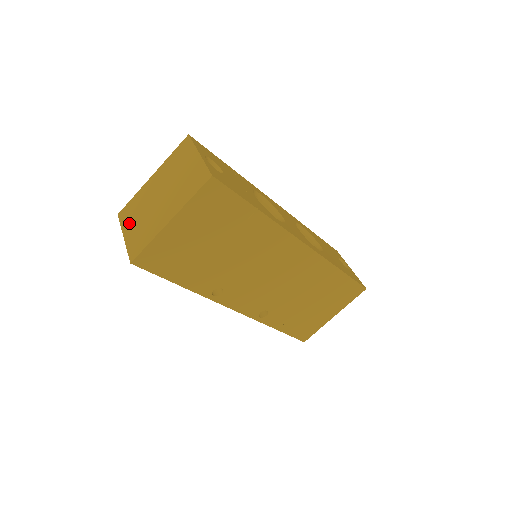
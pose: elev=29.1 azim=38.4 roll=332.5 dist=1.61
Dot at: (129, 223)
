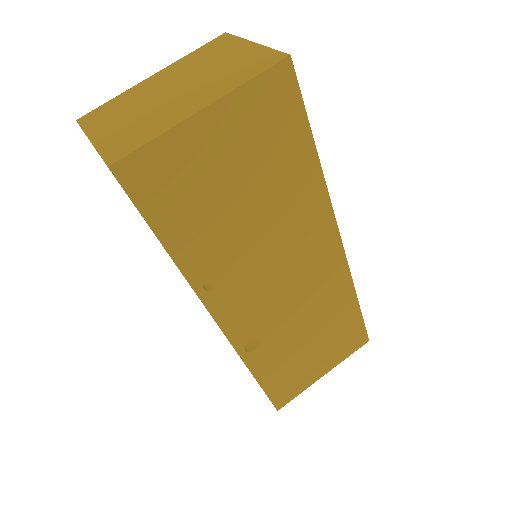
Dot at: (104, 124)
